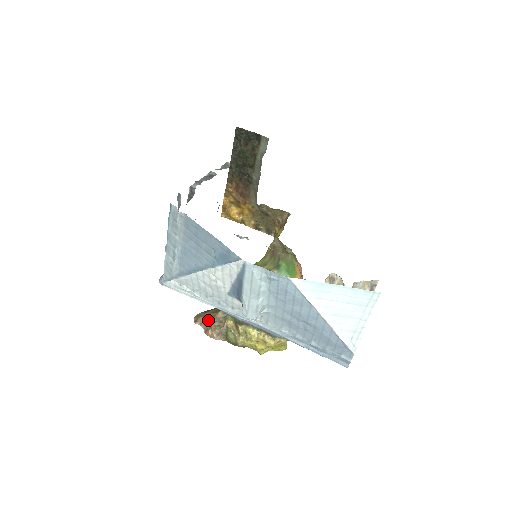
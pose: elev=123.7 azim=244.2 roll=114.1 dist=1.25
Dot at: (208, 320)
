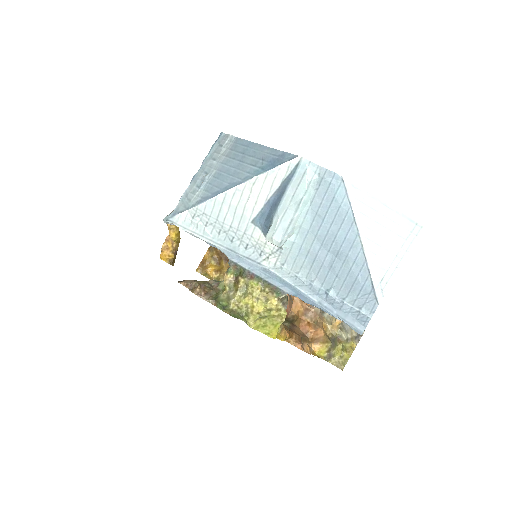
Dot at: (198, 281)
